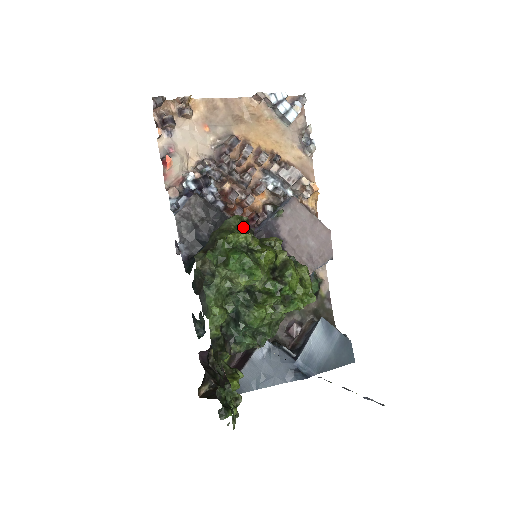
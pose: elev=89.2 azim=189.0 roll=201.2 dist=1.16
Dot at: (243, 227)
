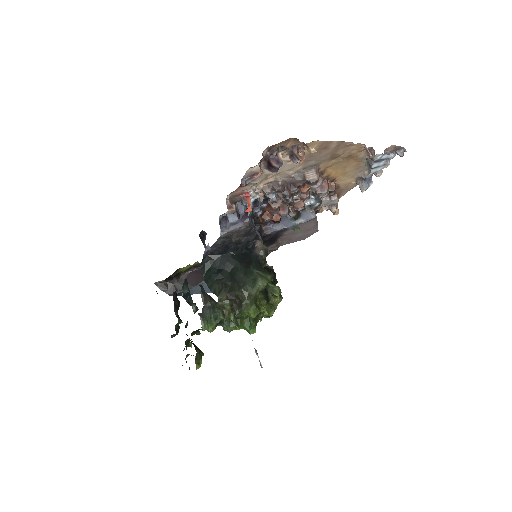
Dot at: occluded
